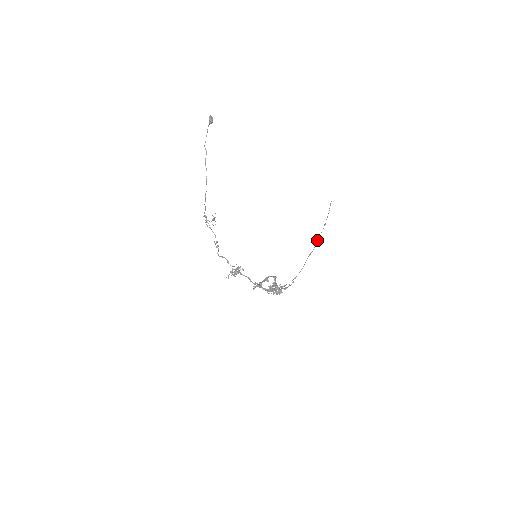
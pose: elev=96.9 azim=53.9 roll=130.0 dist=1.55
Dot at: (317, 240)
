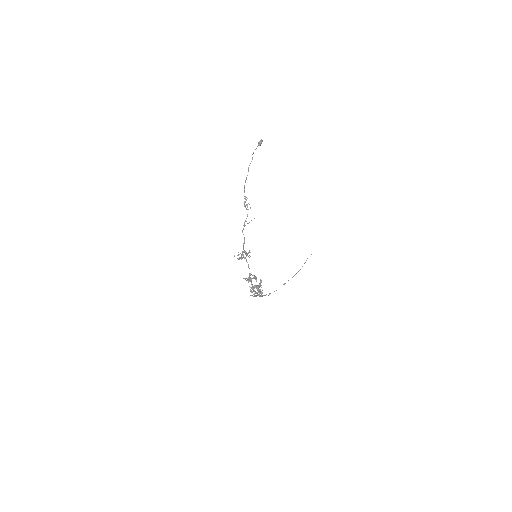
Dot at: occluded
